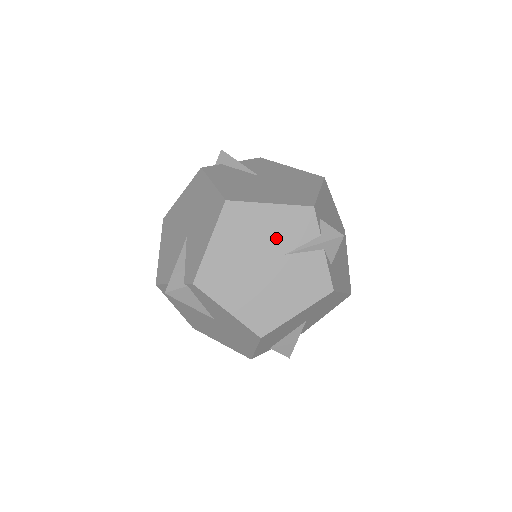
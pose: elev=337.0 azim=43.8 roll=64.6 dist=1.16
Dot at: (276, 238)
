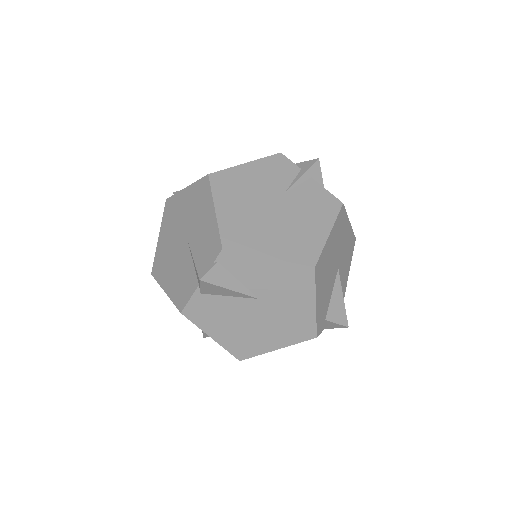
Dot at: (268, 185)
